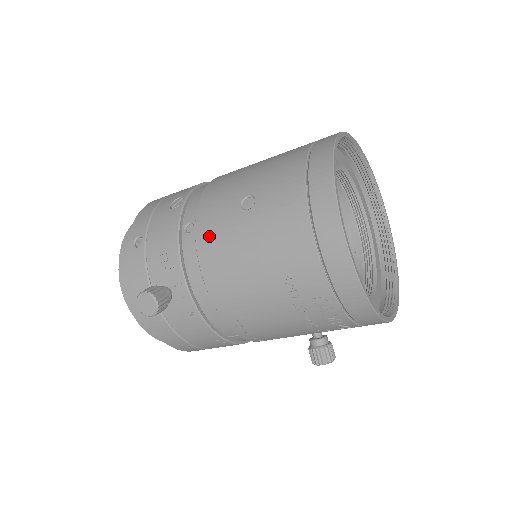
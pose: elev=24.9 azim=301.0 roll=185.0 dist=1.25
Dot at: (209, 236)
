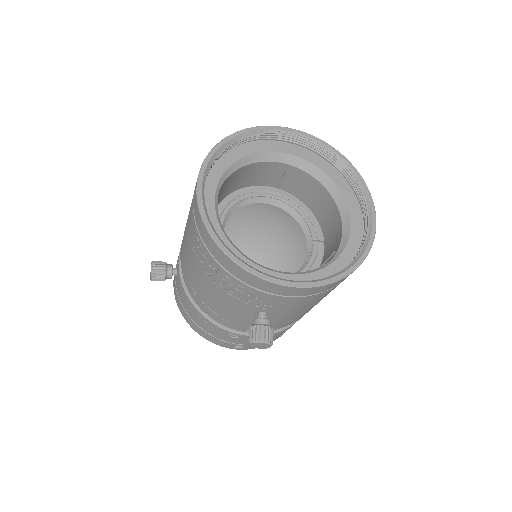
Dot at: occluded
